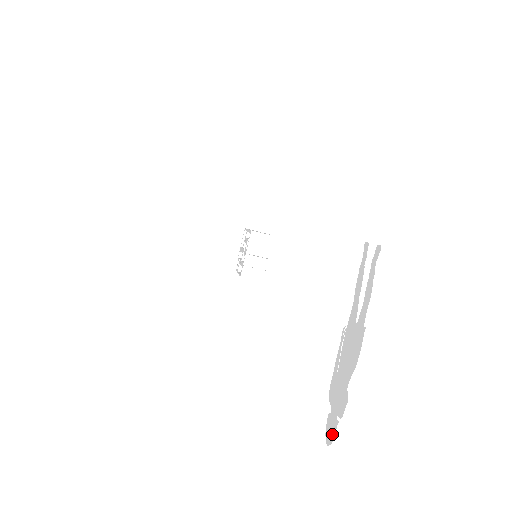
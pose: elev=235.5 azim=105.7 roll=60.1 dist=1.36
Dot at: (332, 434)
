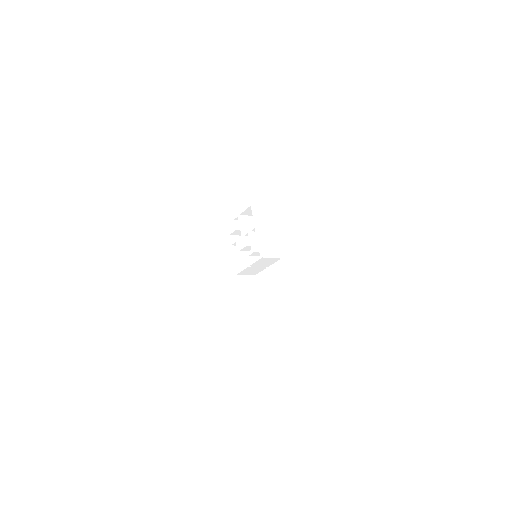
Dot at: out of frame
